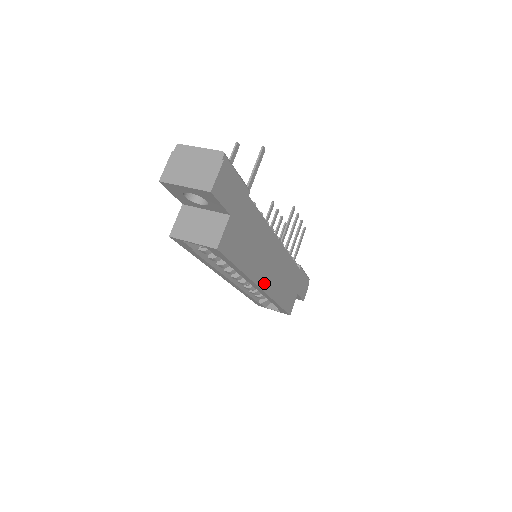
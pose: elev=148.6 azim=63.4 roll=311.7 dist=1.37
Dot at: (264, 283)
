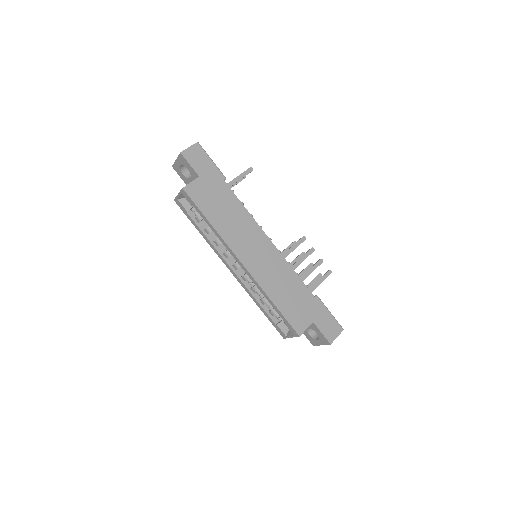
Dot at: (245, 259)
